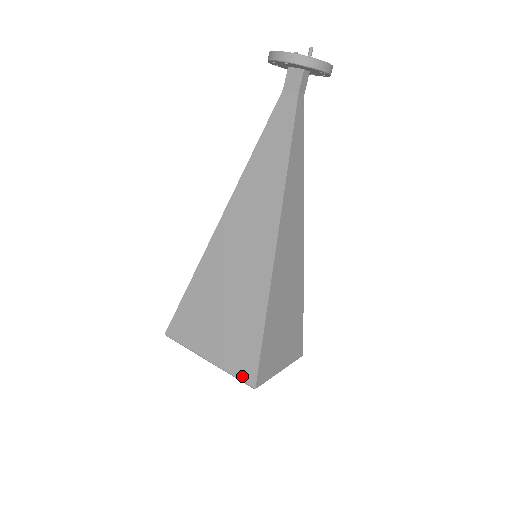
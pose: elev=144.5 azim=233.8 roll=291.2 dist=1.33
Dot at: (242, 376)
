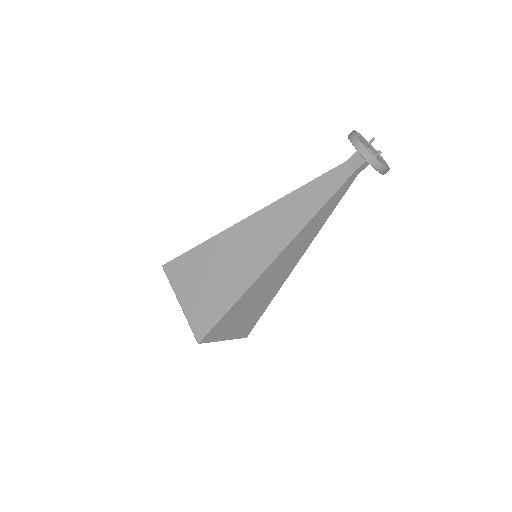
Dot at: (195, 330)
